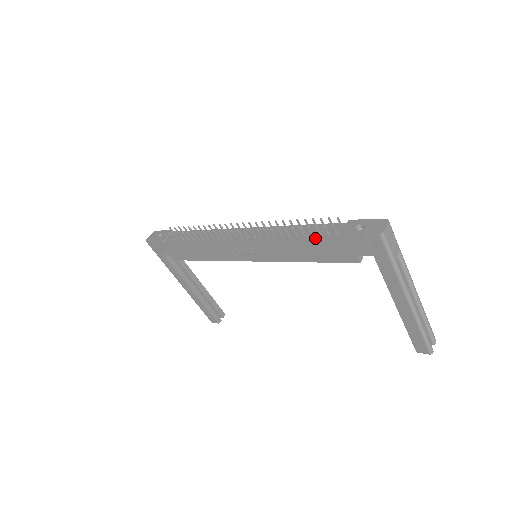
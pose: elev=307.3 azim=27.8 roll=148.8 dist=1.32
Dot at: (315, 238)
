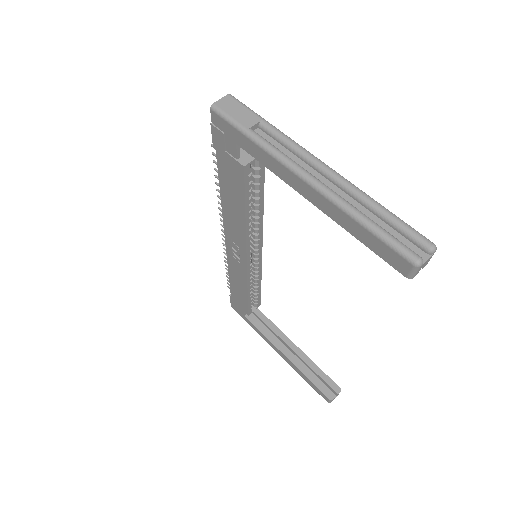
Dot at: (218, 174)
